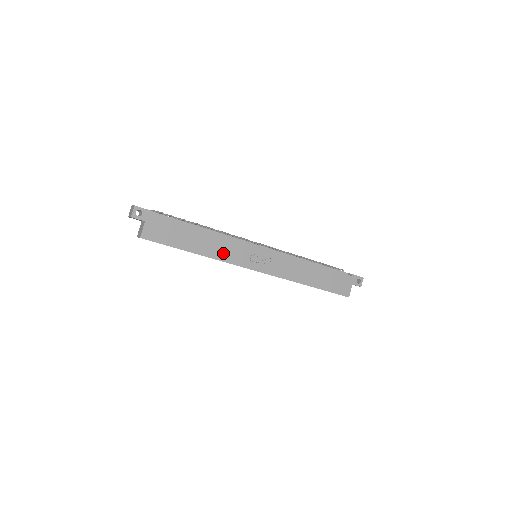
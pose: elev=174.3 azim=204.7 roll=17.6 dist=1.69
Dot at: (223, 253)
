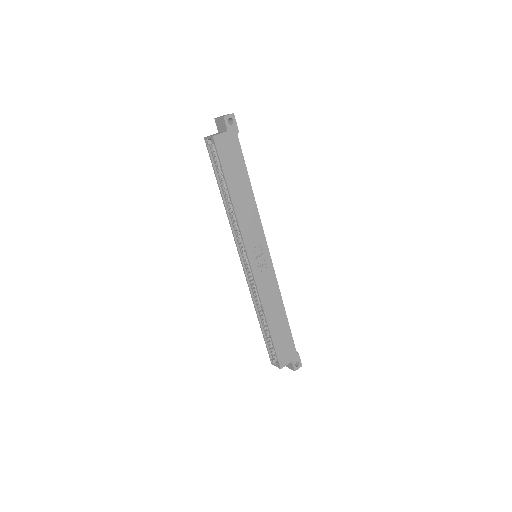
Dot at: (245, 221)
